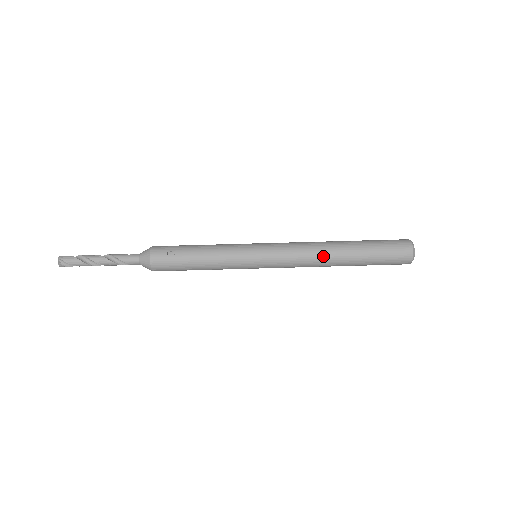
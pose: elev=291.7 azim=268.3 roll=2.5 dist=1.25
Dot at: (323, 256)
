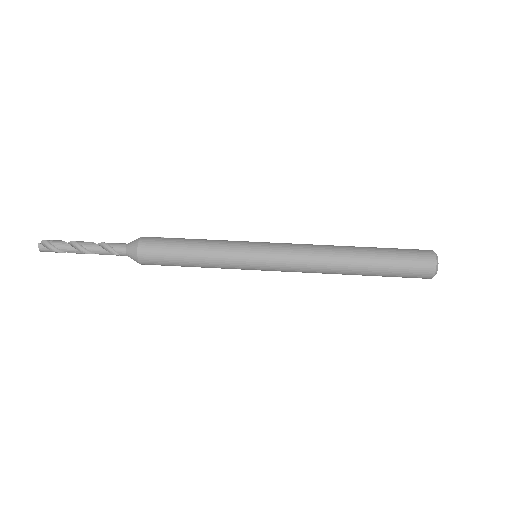
Dot at: (331, 248)
